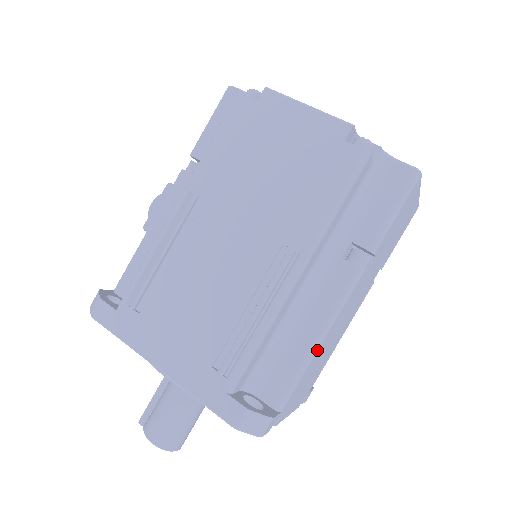
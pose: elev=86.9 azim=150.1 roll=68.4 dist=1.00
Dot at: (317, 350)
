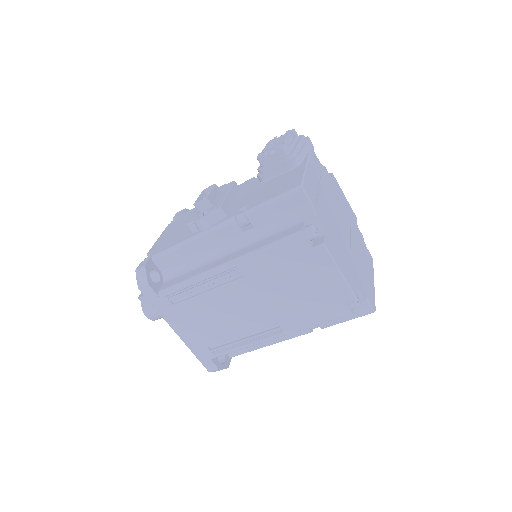
Dot at: occluded
